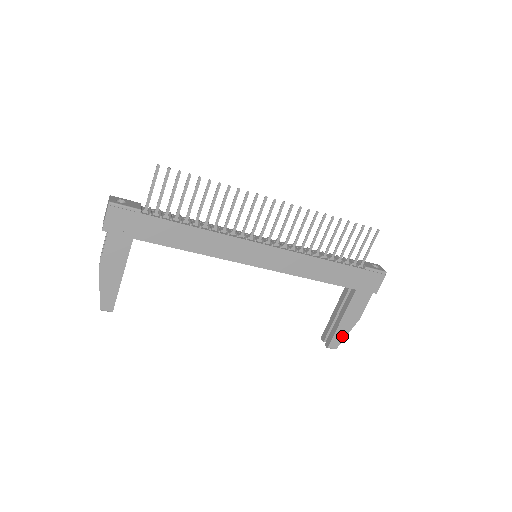
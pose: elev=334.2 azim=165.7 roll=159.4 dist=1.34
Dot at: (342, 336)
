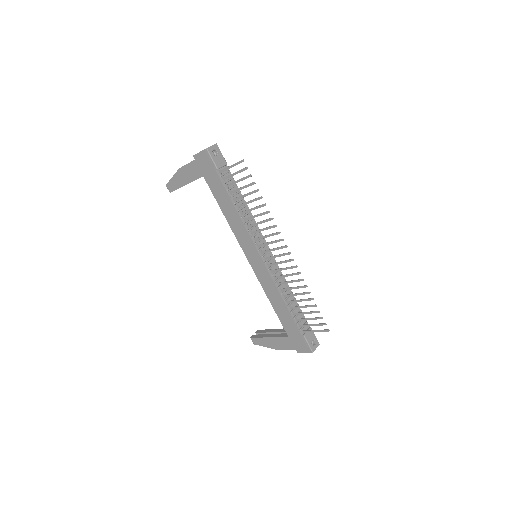
Dot at: (262, 344)
